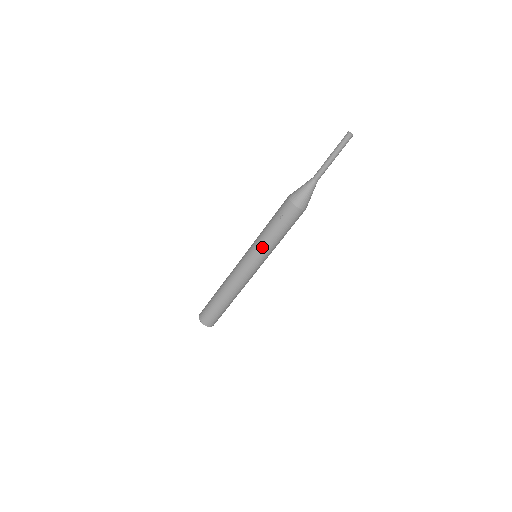
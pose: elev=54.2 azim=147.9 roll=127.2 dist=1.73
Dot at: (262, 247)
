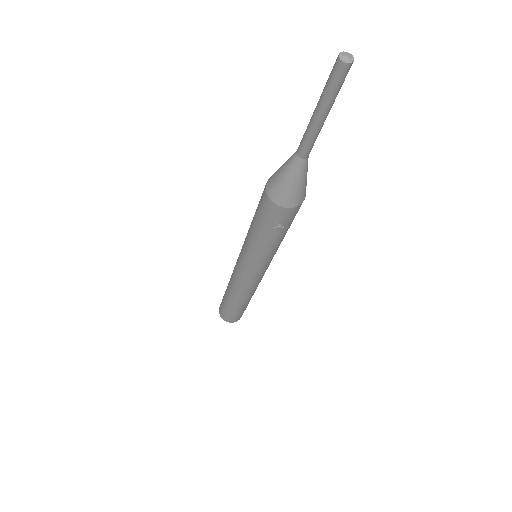
Dot at: (271, 256)
